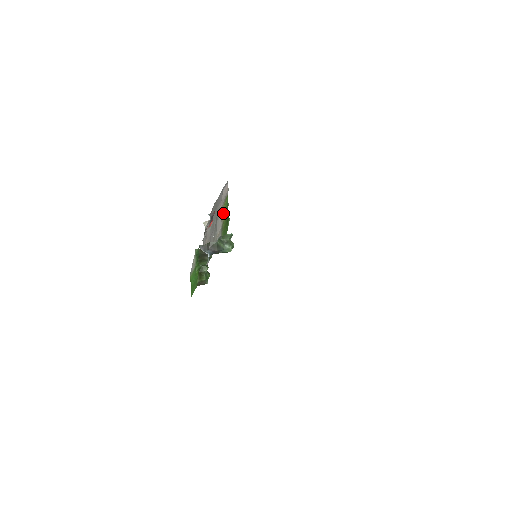
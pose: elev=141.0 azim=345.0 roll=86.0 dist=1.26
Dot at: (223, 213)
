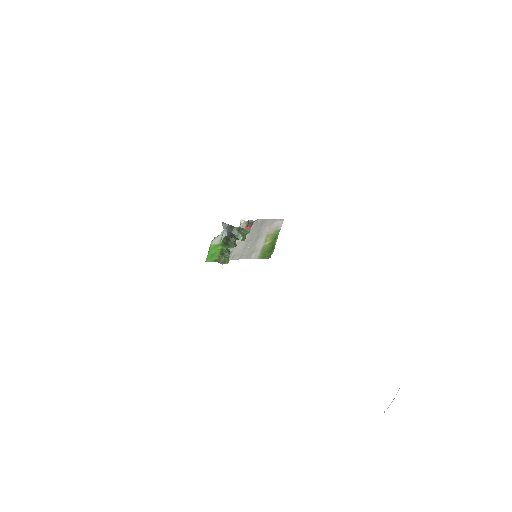
Dot at: (269, 239)
